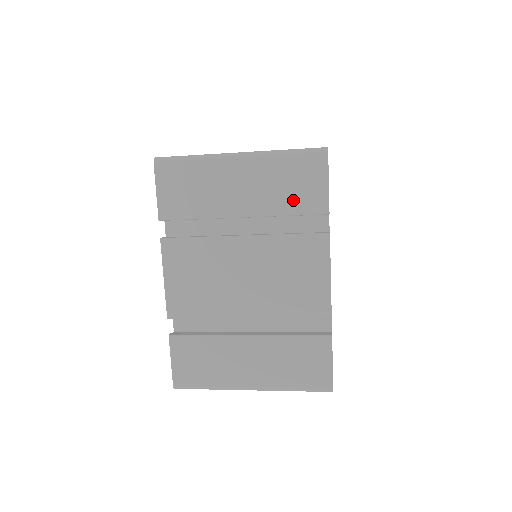
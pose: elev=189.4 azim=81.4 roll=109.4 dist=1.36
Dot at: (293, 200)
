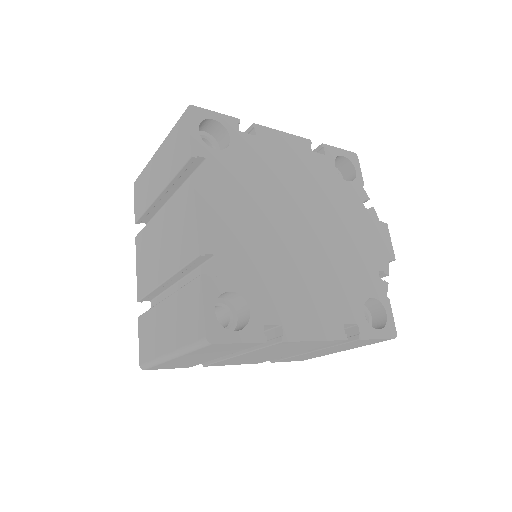
Dot at: (177, 160)
